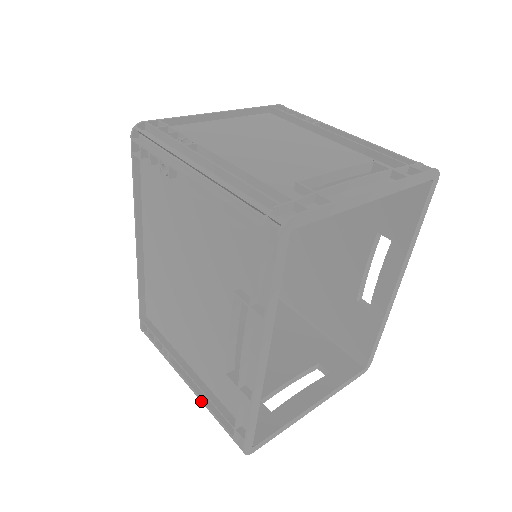
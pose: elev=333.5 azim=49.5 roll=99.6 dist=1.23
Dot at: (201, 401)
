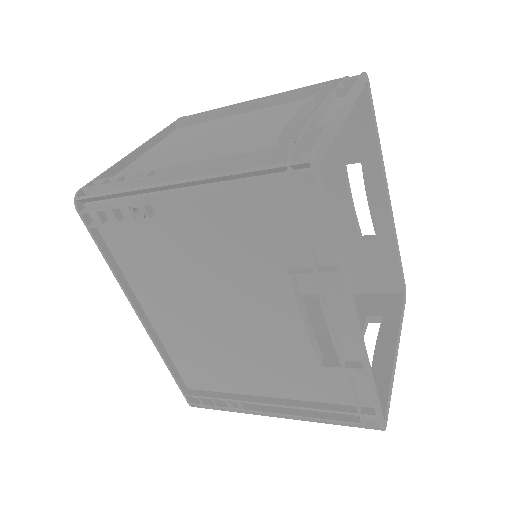
Dot at: (303, 420)
